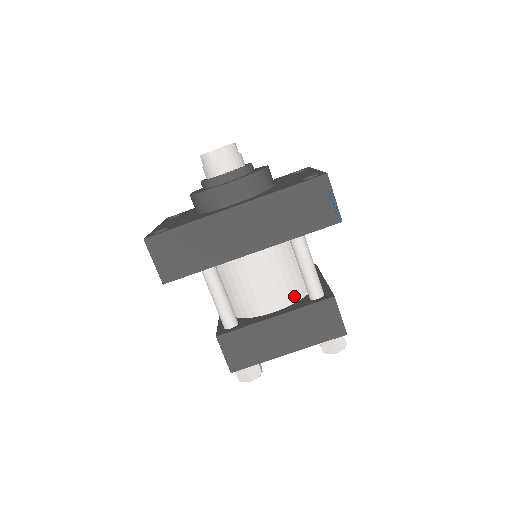
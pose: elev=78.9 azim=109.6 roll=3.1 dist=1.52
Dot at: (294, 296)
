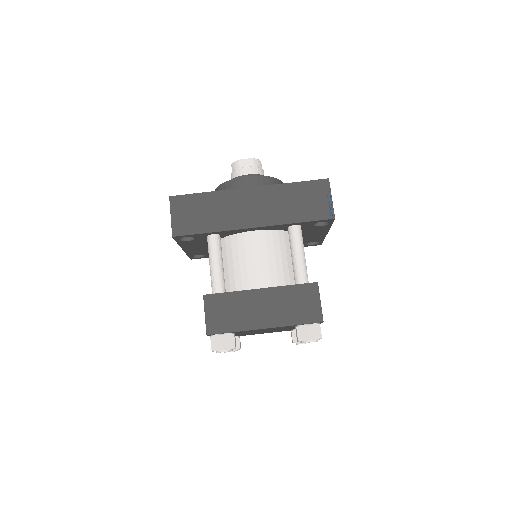
Dot at: (282, 282)
